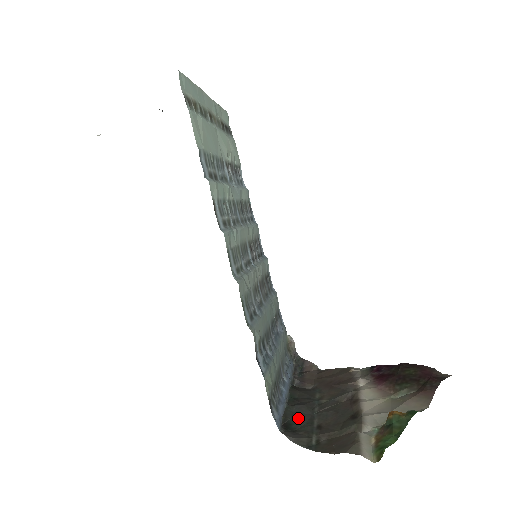
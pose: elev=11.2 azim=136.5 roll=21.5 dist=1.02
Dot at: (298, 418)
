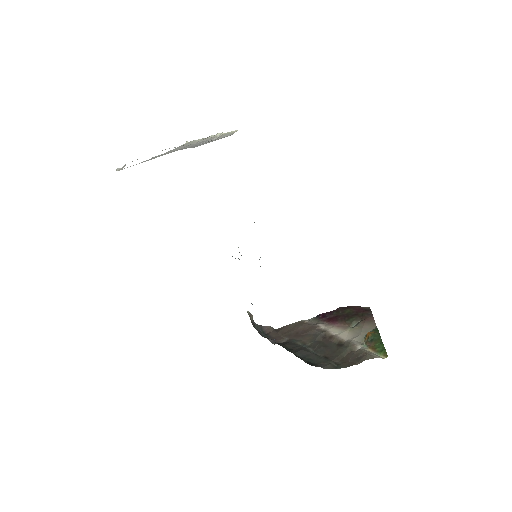
Dot at: (308, 358)
